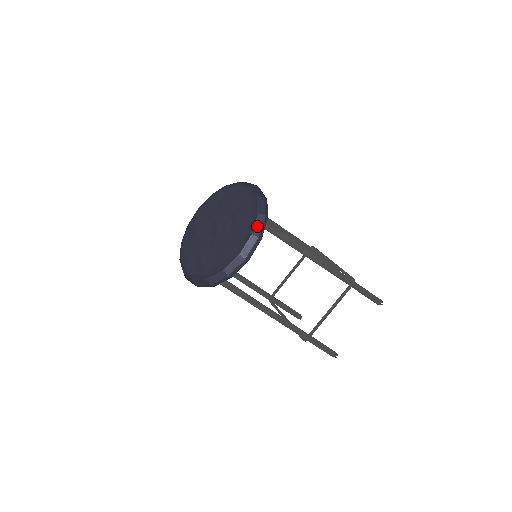
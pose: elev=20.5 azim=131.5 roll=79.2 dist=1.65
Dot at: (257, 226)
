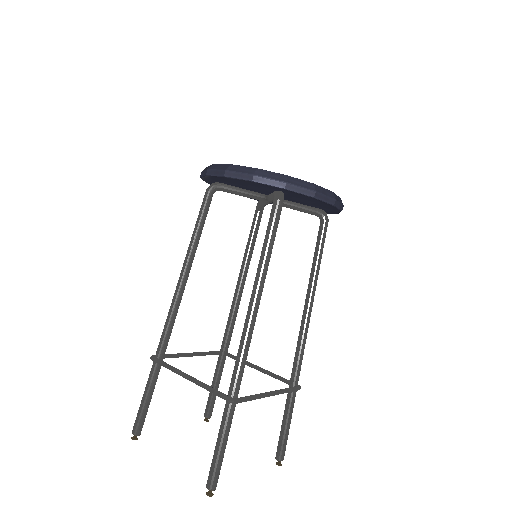
Dot at: occluded
